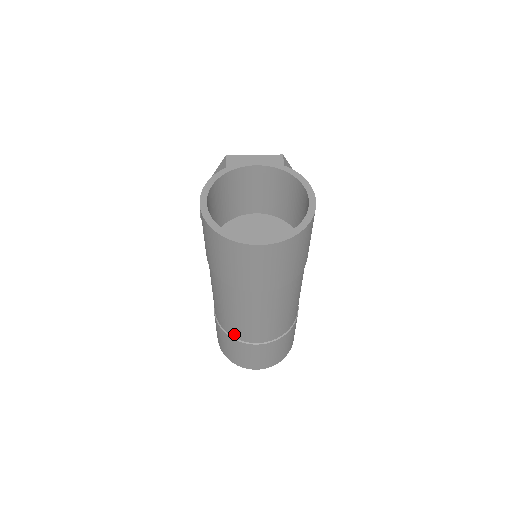
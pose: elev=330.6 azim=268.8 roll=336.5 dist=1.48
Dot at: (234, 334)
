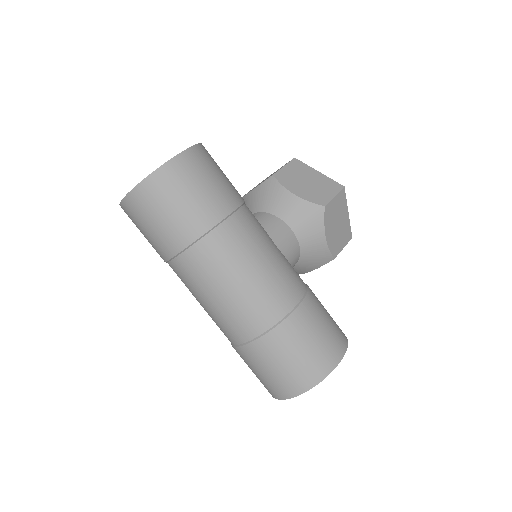
Dot at: occluded
